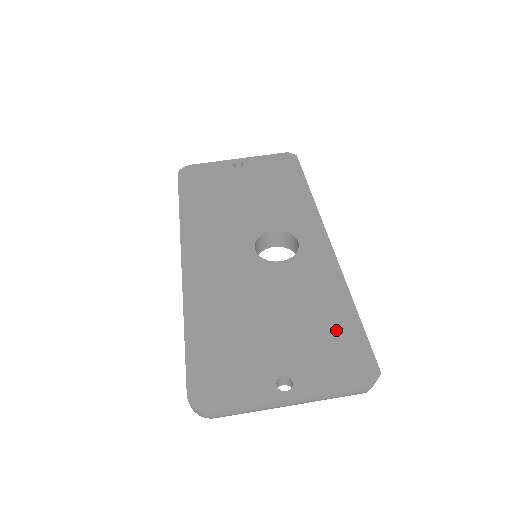
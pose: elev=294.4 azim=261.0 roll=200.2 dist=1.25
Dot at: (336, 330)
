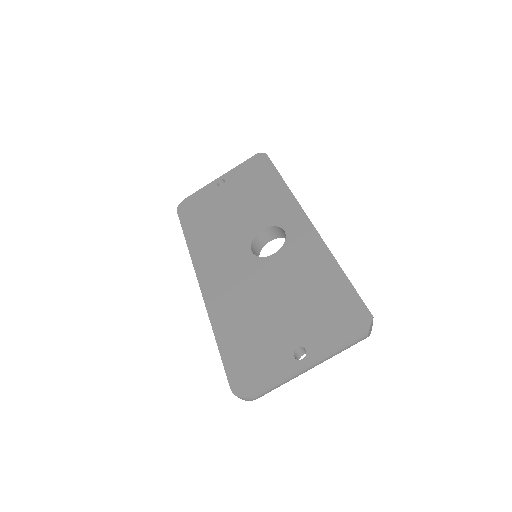
Dot at: (330, 295)
